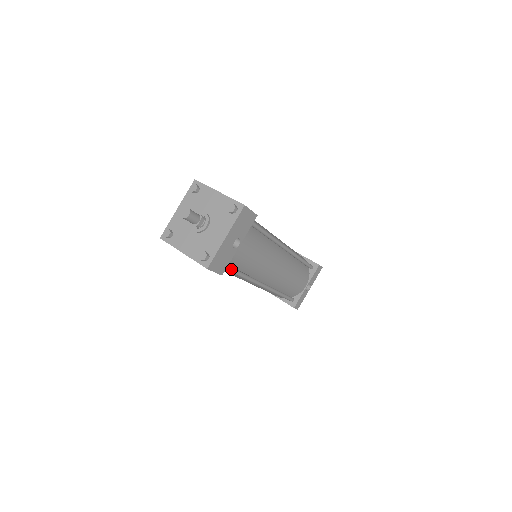
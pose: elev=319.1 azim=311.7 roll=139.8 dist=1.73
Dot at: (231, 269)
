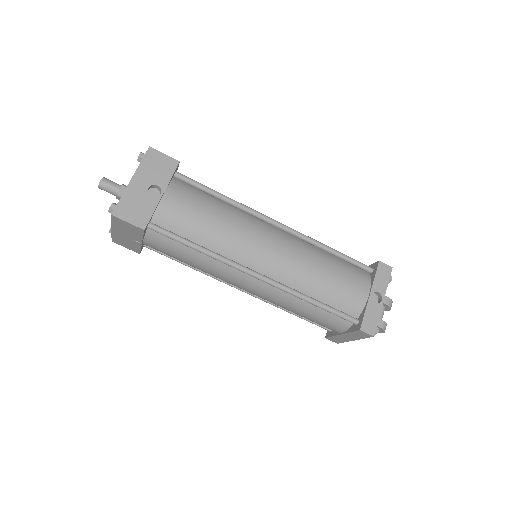
Dot at: (170, 233)
